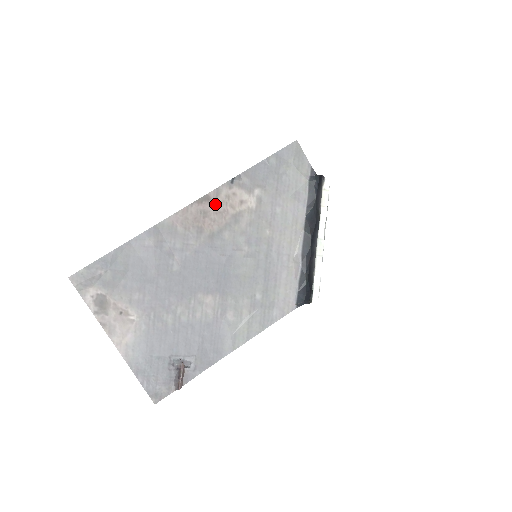
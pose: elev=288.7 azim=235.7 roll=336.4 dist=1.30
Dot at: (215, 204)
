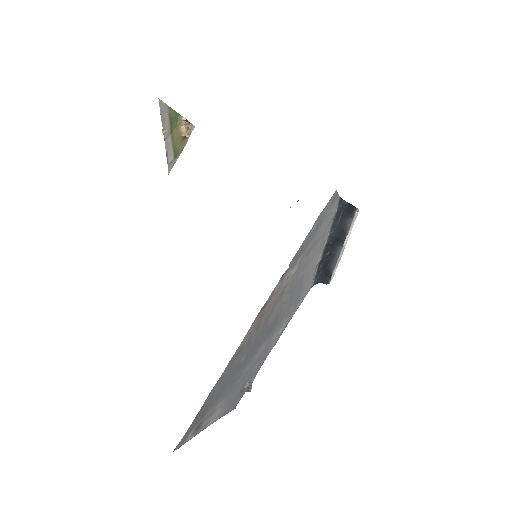
Dot at: (269, 302)
